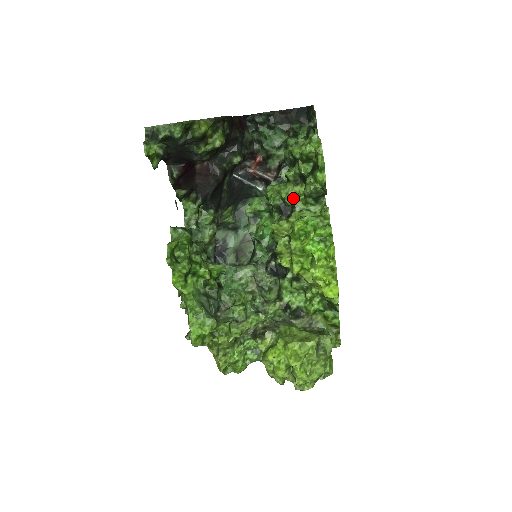
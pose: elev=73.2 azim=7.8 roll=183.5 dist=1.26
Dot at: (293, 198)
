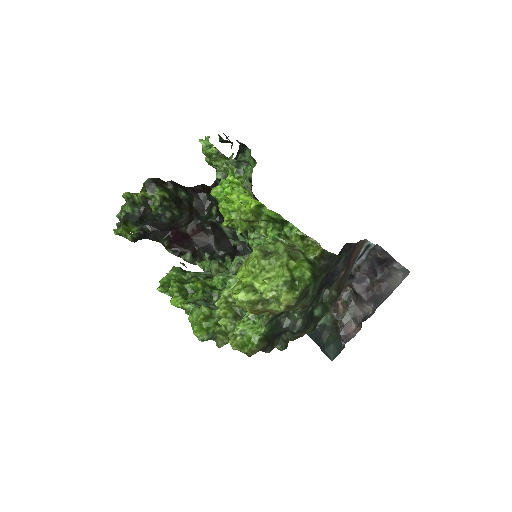
Dot at: occluded
